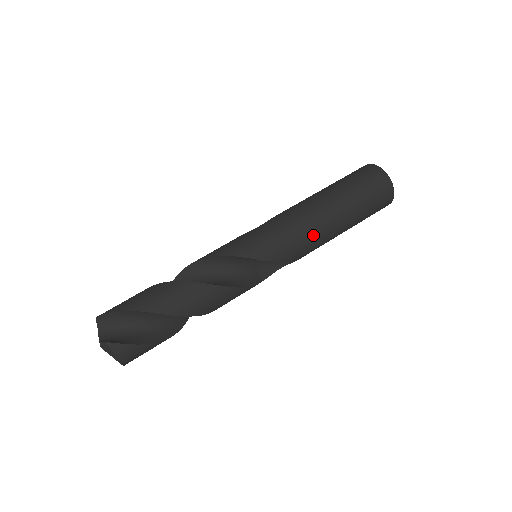
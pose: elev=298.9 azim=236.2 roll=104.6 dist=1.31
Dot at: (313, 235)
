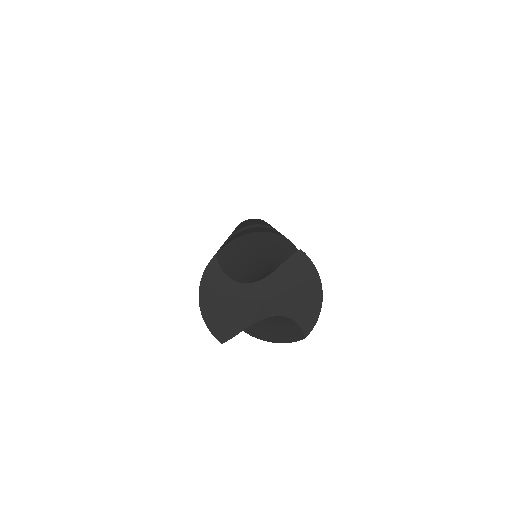
Dot at: occluded
